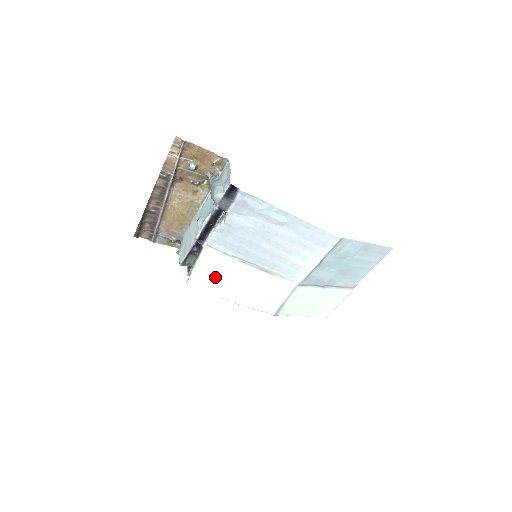
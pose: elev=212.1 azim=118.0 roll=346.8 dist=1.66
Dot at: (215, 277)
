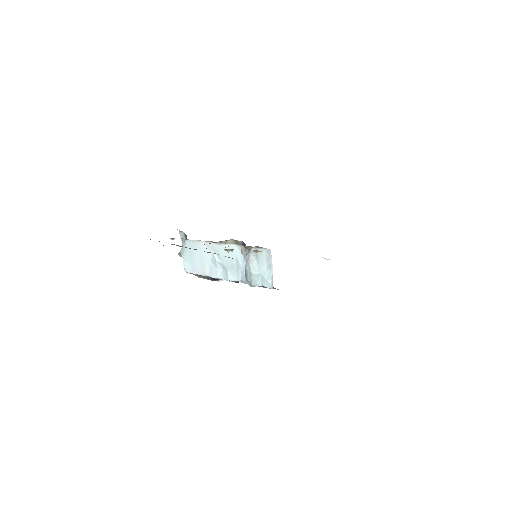
Dot at: occluded
